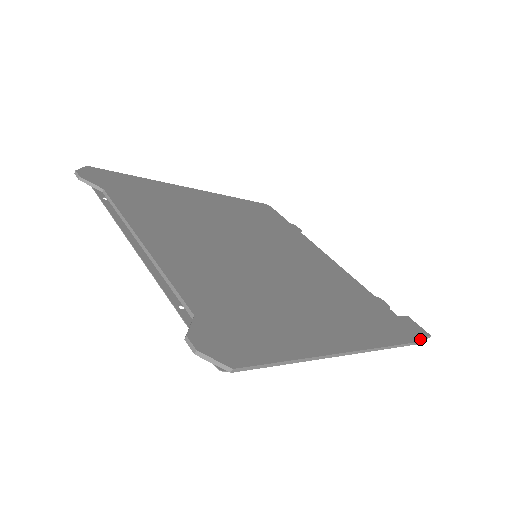
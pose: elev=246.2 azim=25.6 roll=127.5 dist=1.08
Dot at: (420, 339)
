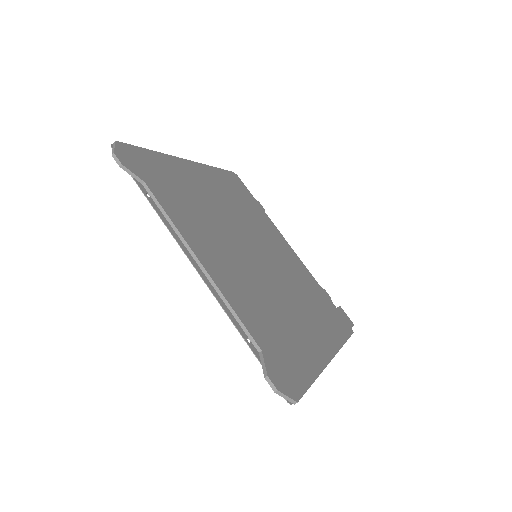
Dot at: (352, 331)
